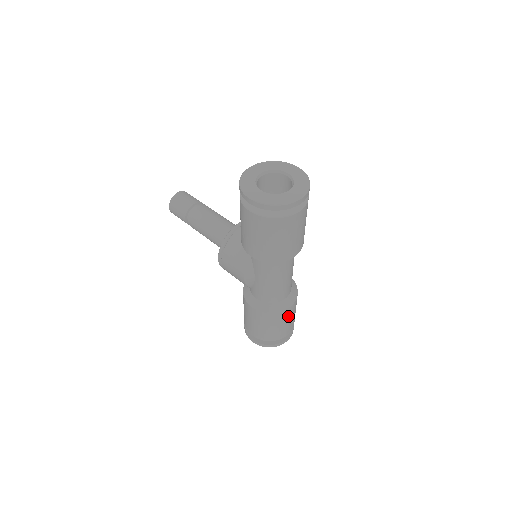
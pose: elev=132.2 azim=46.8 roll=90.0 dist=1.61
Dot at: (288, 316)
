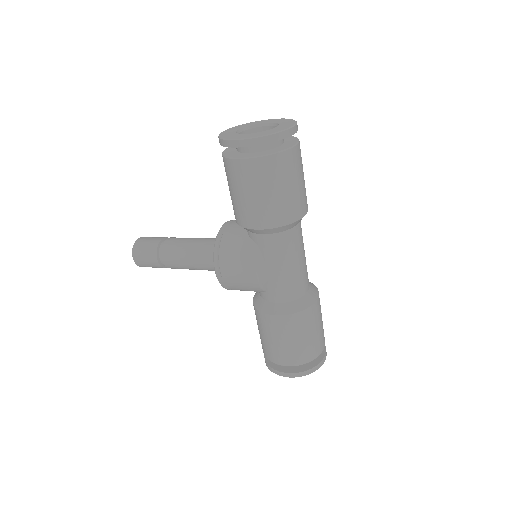
Dot at: (318, 316)
